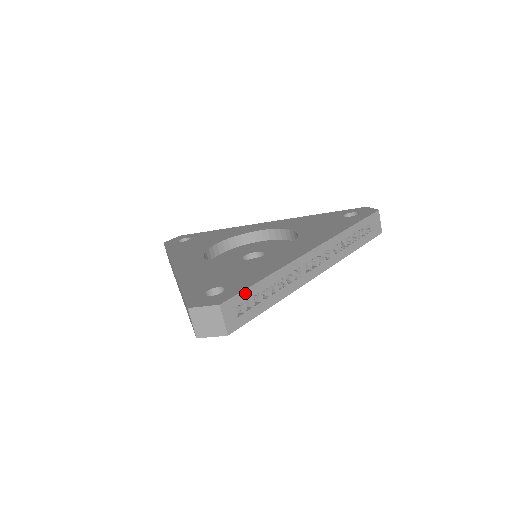
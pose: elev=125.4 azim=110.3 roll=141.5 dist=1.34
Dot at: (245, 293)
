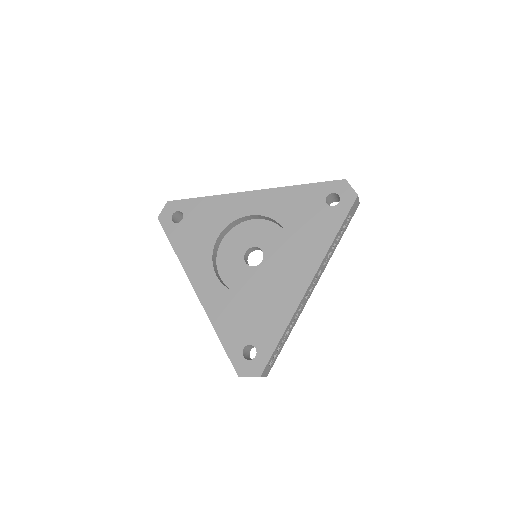
Dot at: (272, 355)
